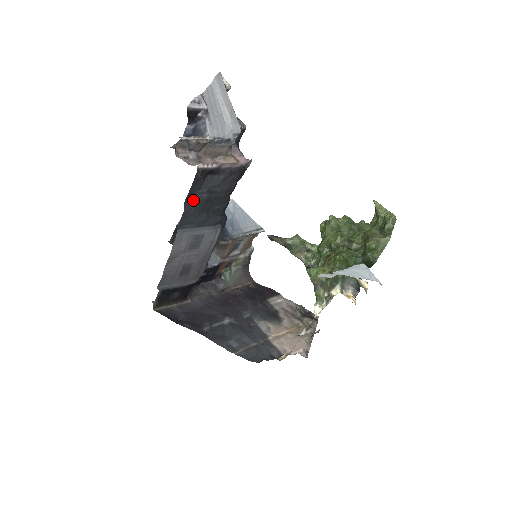
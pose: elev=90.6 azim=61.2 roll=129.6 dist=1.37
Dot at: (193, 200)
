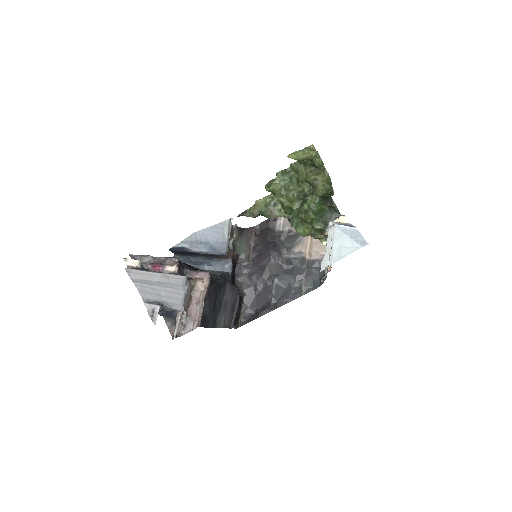
Dot at: (209, 320)
